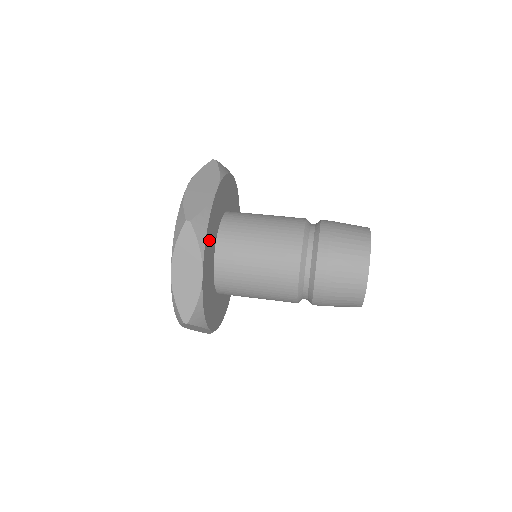
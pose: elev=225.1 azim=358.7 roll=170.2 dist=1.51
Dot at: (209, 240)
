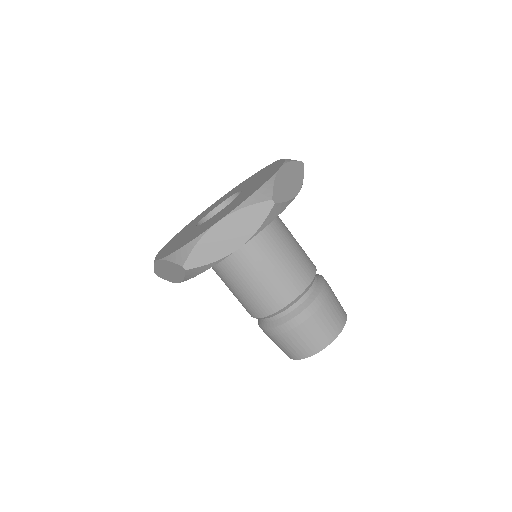
Dot at: occluded
